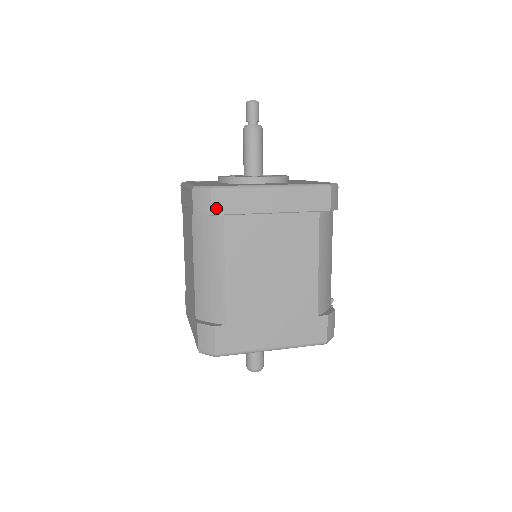
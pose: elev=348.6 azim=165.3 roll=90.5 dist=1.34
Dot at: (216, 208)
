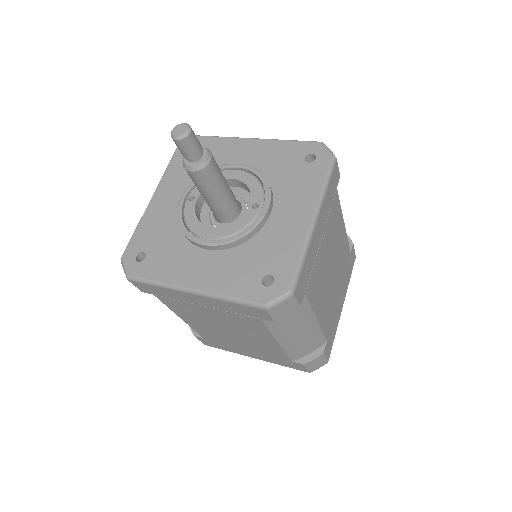
Dot at: (300, 298)
